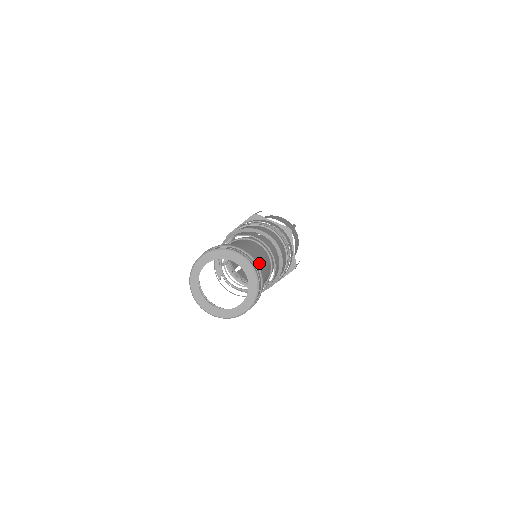
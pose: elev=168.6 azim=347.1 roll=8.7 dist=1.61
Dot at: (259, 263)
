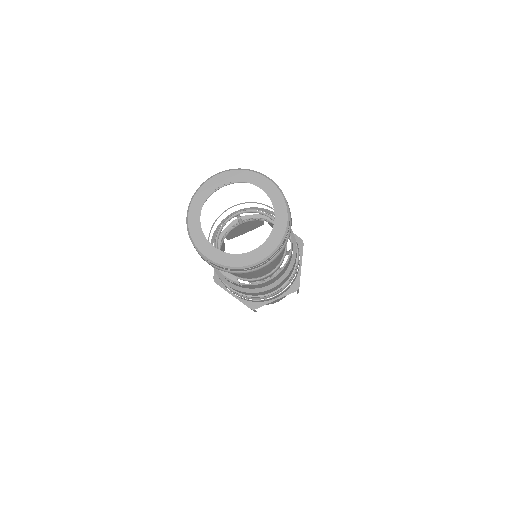
Dot at: occluded
